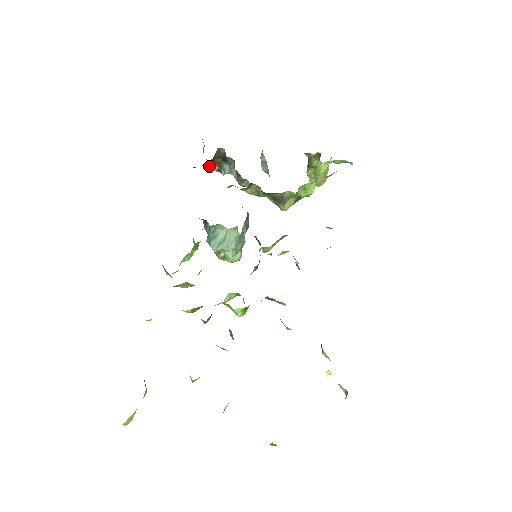
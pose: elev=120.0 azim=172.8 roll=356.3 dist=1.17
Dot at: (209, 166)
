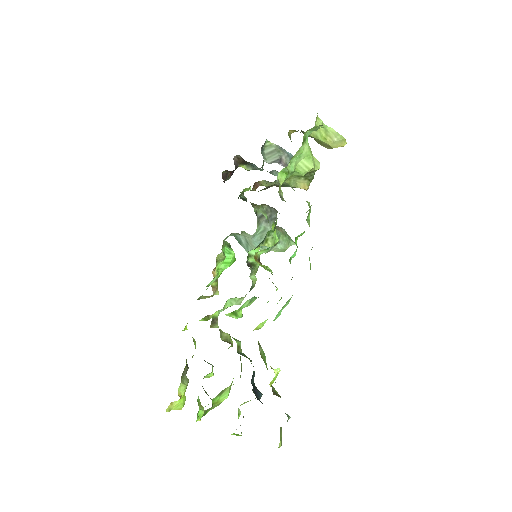
Dot at: occluded
